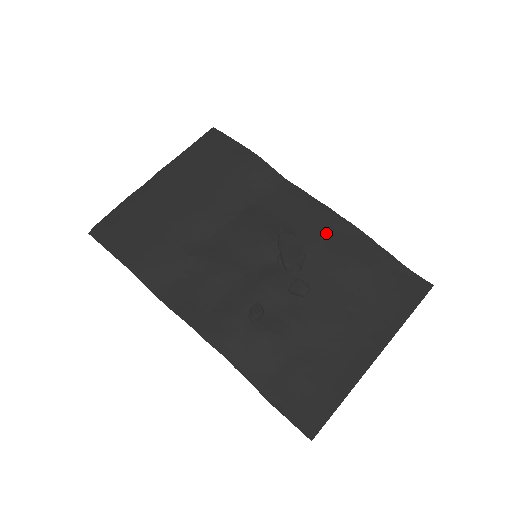
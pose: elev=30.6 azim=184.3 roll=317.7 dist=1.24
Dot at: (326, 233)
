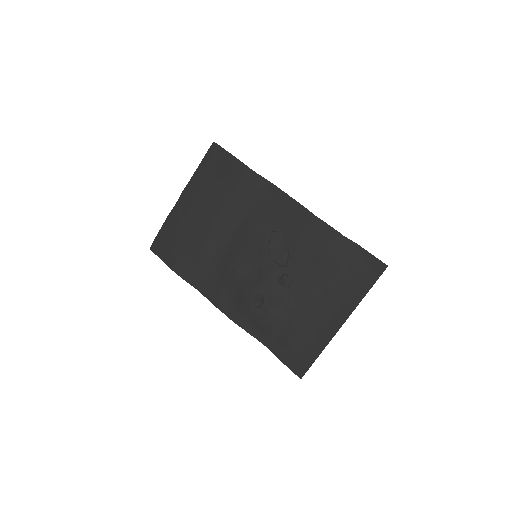
Dot at: (303, 232)
